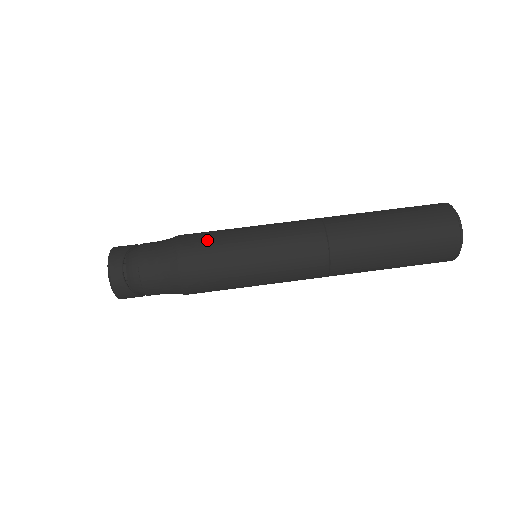
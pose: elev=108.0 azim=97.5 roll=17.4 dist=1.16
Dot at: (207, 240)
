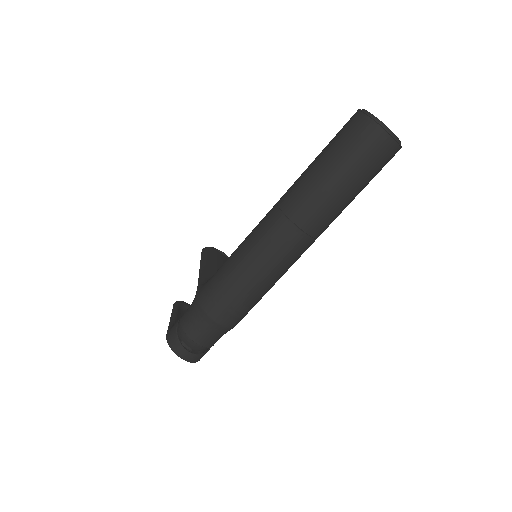
Dot at: (218, 292)
